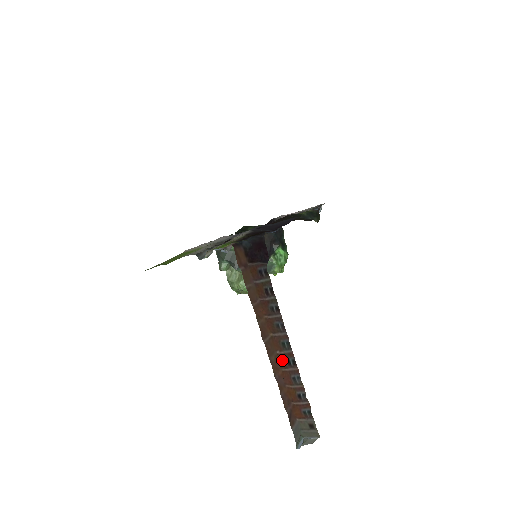
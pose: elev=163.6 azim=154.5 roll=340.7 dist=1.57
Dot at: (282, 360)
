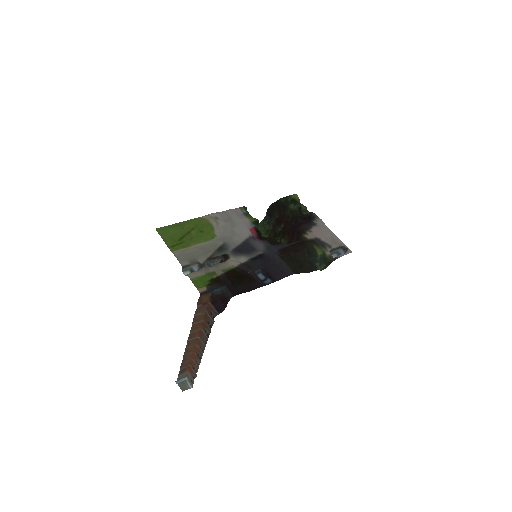
Dot at: (196, 350)
